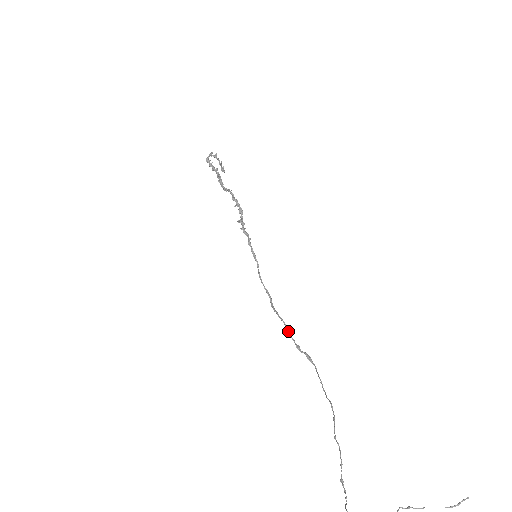
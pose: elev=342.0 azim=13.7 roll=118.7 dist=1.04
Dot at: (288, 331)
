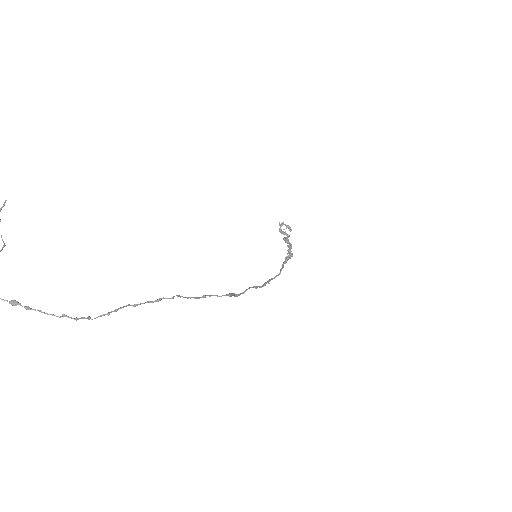
Dot at: (244, 291)
